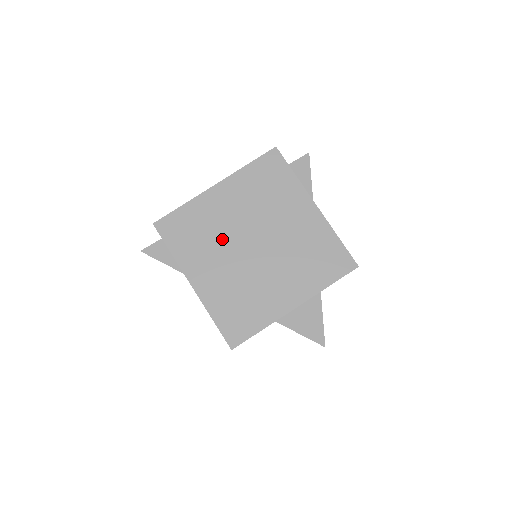
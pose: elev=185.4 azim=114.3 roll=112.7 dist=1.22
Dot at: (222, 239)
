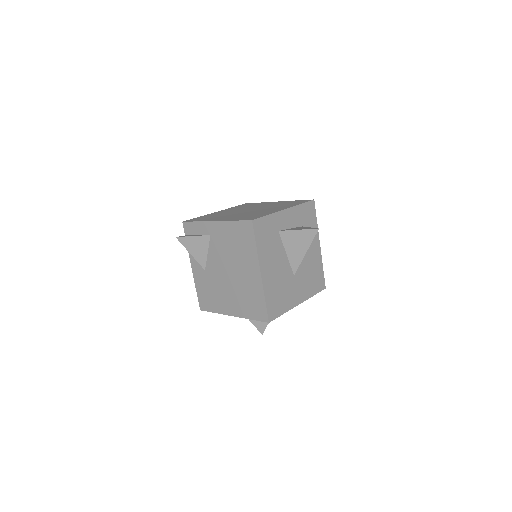
Dot at: (228, 214)
